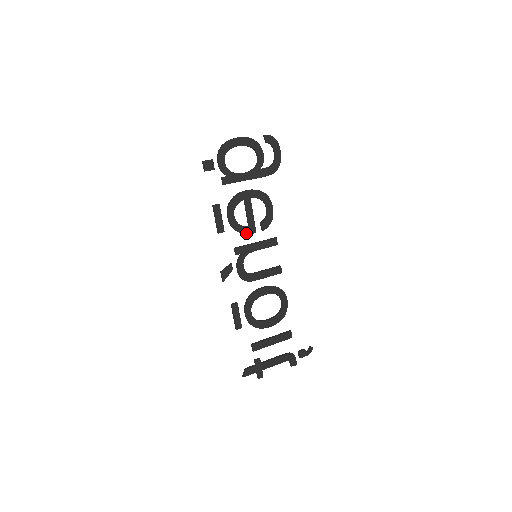
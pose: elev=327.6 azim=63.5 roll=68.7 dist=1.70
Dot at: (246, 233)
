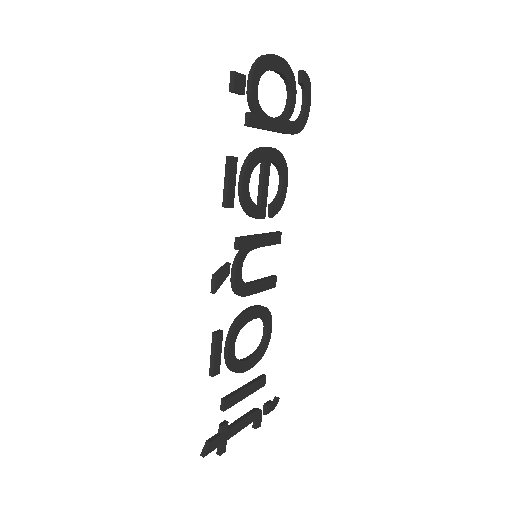
Dot at: (255, 216)
